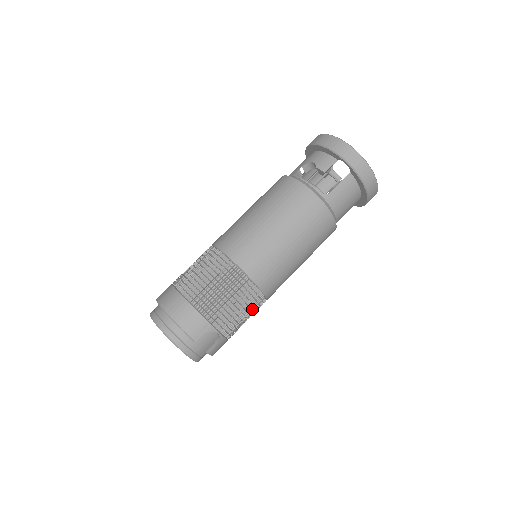
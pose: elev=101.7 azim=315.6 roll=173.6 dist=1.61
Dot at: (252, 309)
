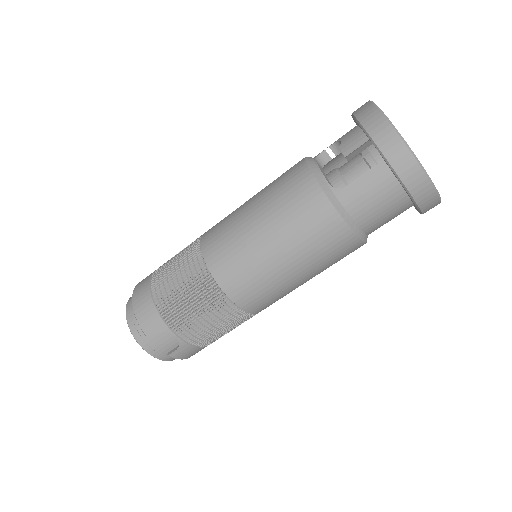
Dot at: (223, 319)
